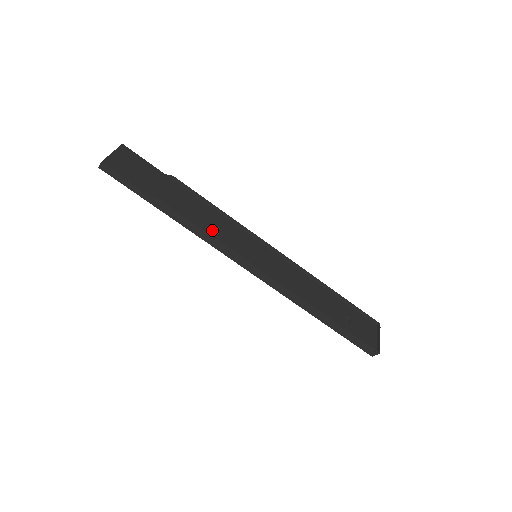
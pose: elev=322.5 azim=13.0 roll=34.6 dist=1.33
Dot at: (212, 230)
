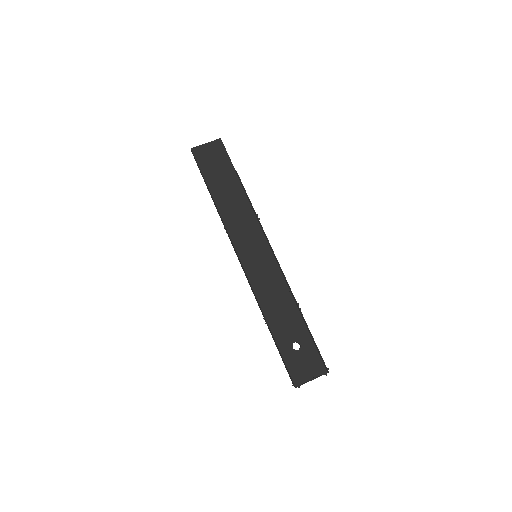
Dot at: (233, 222)
